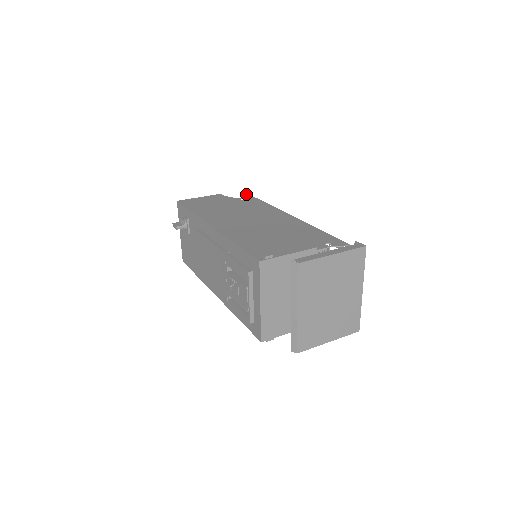
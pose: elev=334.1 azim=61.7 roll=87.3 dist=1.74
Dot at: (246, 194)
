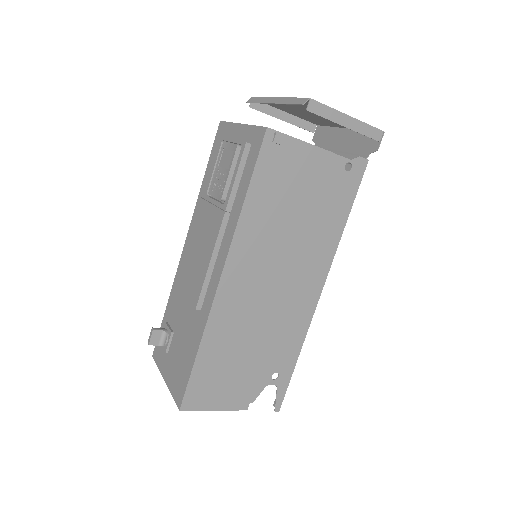
Dot at: occluded
